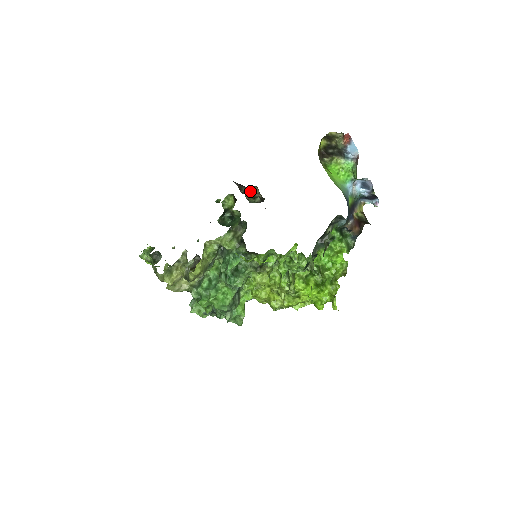
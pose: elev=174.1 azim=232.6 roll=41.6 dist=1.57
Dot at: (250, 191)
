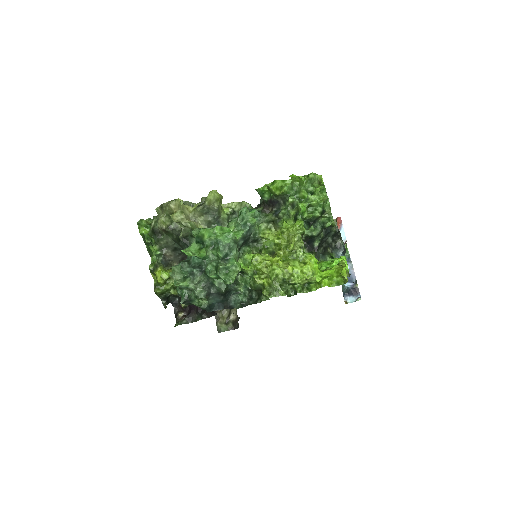
Dot at: (225, 313)
